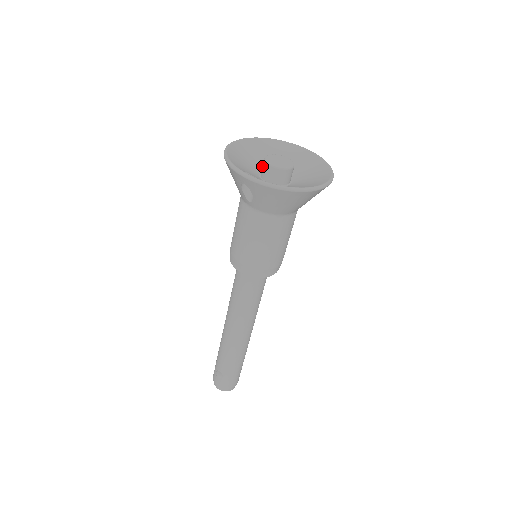
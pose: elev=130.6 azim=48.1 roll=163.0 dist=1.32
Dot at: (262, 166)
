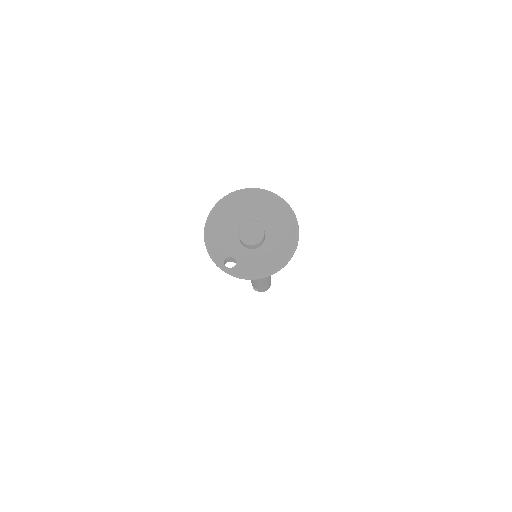
Dot at: occluded
